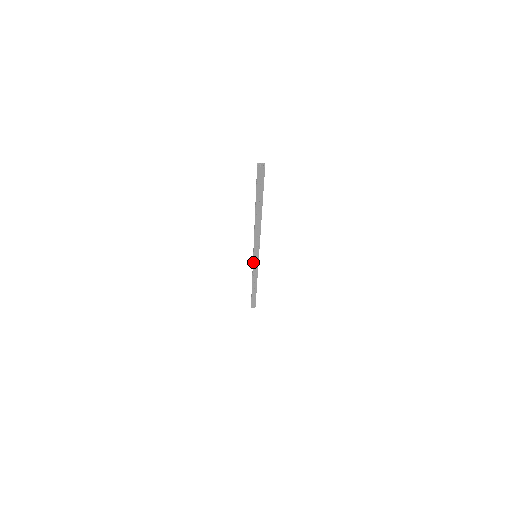
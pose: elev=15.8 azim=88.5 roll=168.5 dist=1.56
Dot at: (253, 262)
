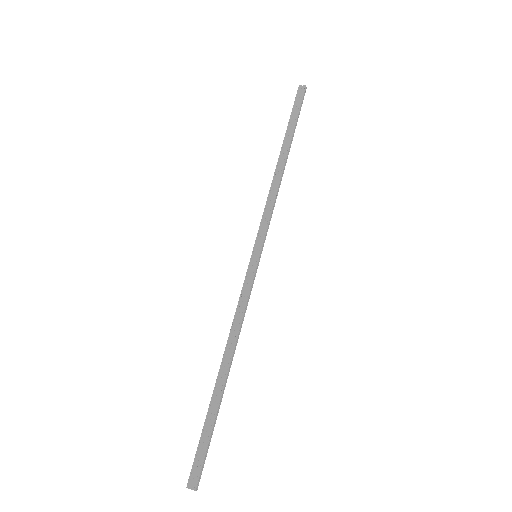
Dot at: (256, 242)
